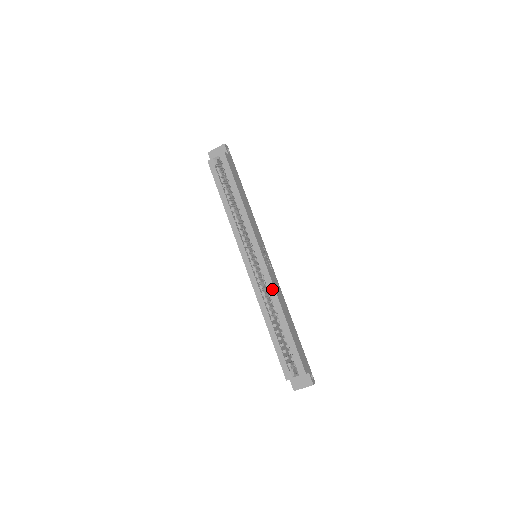
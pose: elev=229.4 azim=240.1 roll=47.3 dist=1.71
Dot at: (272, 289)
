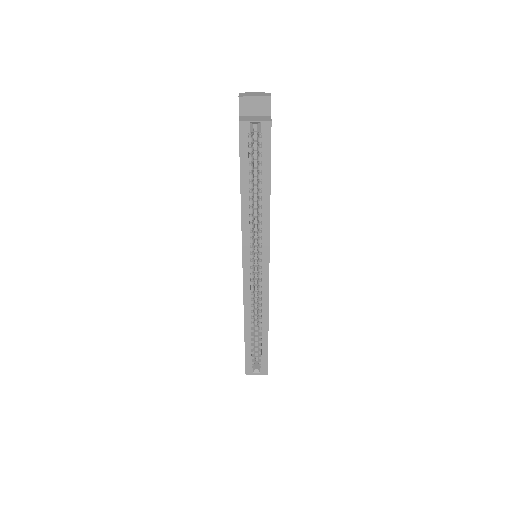
Dot at: (266, 302)
